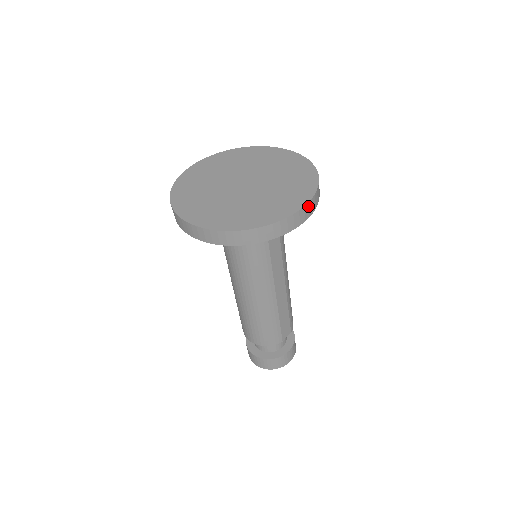
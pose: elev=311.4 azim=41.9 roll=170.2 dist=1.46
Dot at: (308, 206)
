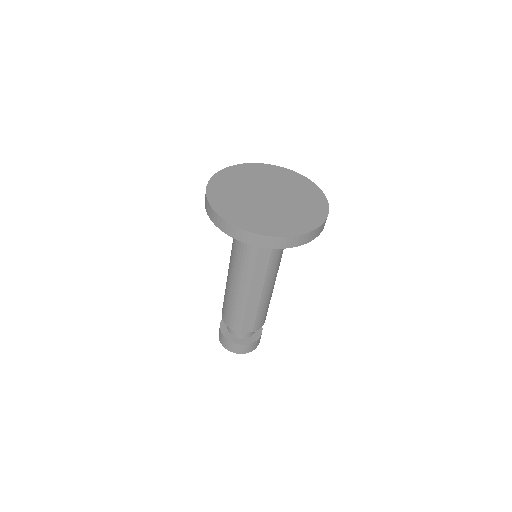
Dot at: (287, 239)
